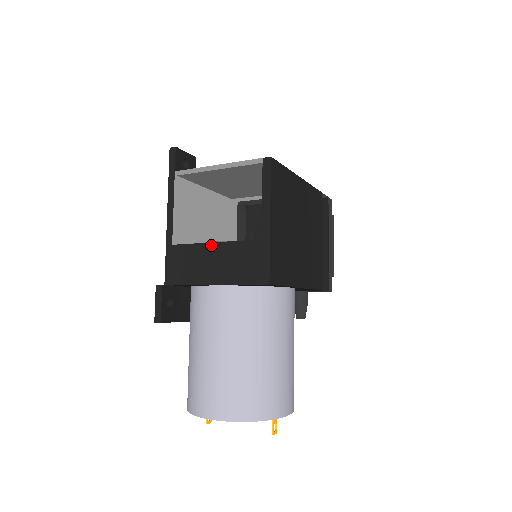
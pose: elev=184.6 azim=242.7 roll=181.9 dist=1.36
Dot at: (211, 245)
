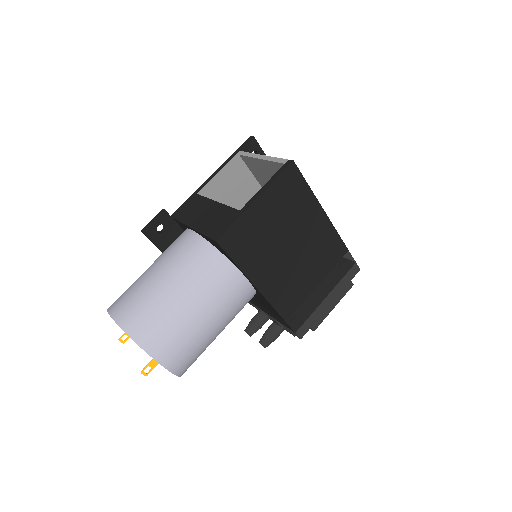
Dot at: (213, 202)
